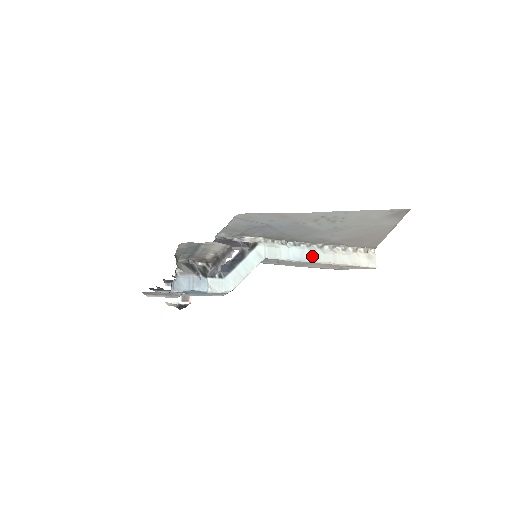
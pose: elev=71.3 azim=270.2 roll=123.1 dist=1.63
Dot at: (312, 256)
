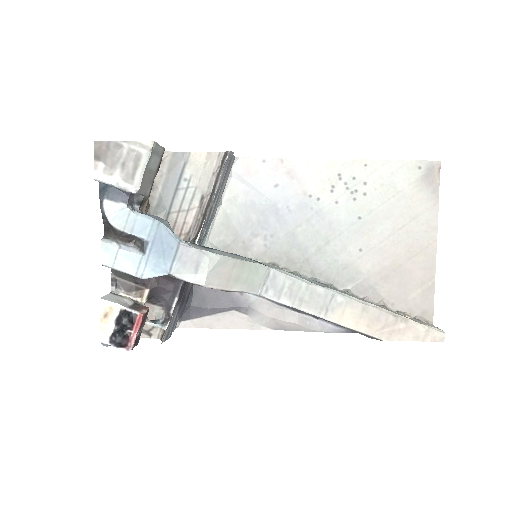
Dot at: (338, 290)
